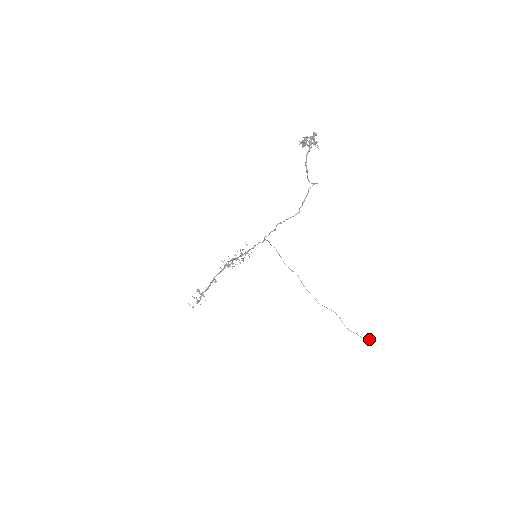
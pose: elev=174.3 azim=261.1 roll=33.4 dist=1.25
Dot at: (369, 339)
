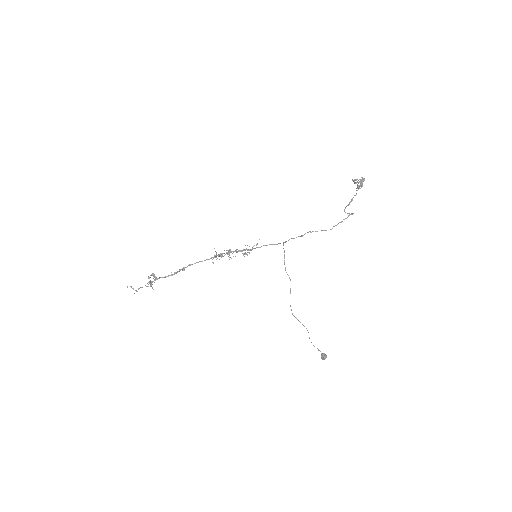
Dot at: (326, 356)
